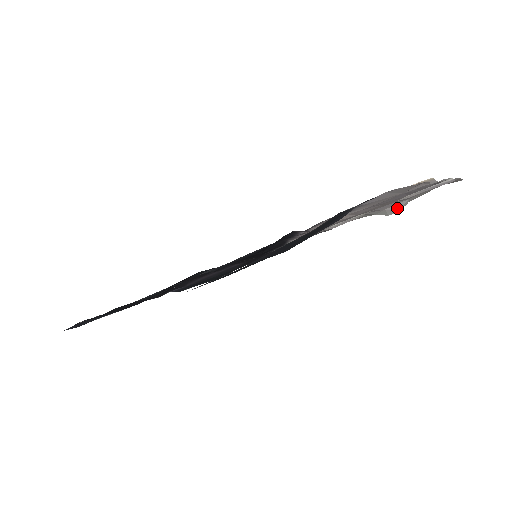
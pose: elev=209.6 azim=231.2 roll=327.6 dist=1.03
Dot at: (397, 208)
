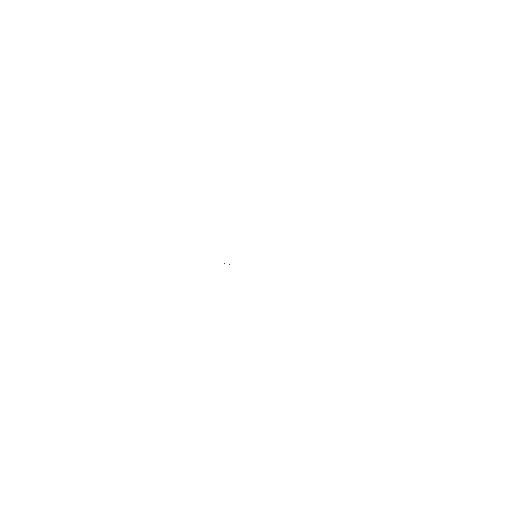
Dot at: occluded
